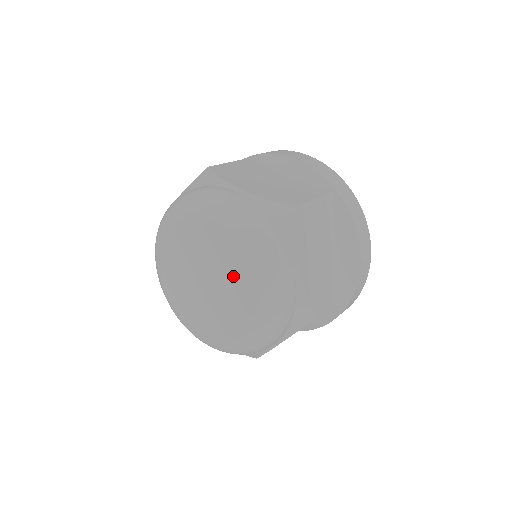
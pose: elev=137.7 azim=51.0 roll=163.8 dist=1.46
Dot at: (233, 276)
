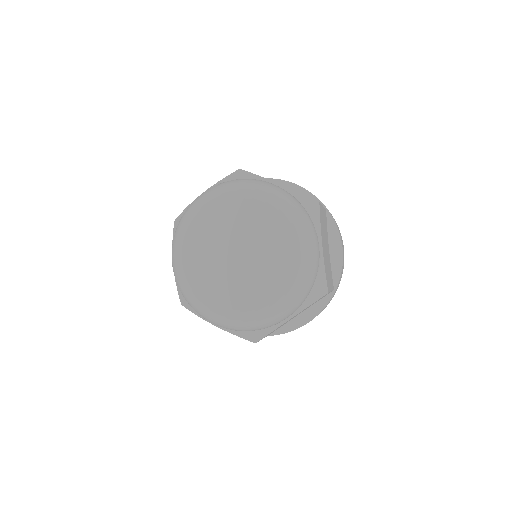
Dot at: (271, 247)
